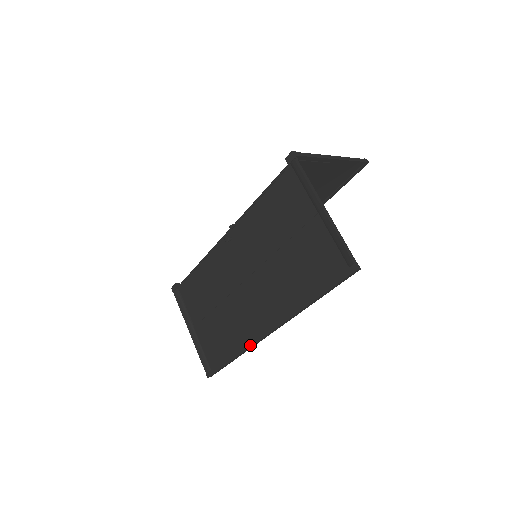
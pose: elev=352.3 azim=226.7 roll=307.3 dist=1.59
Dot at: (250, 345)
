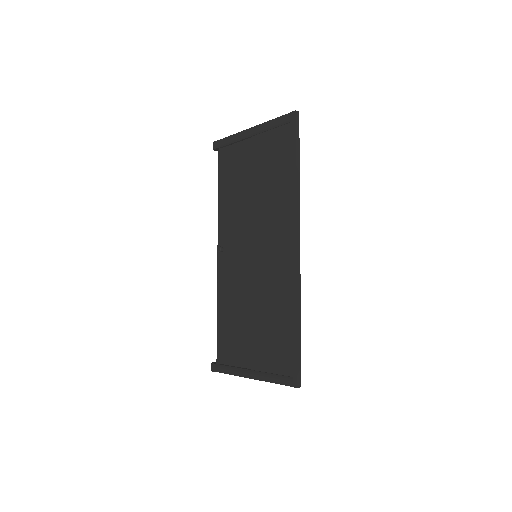
Dot at: (295, 280)
